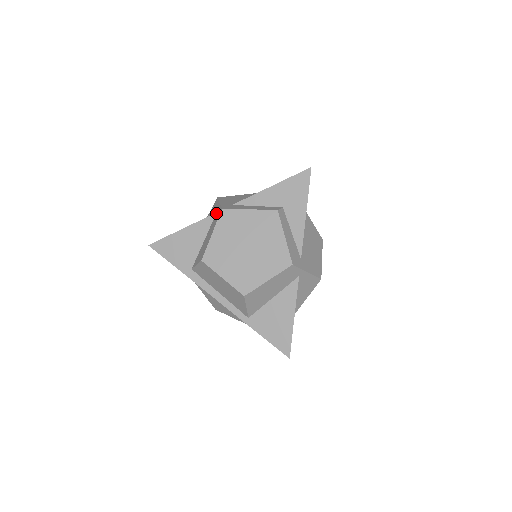
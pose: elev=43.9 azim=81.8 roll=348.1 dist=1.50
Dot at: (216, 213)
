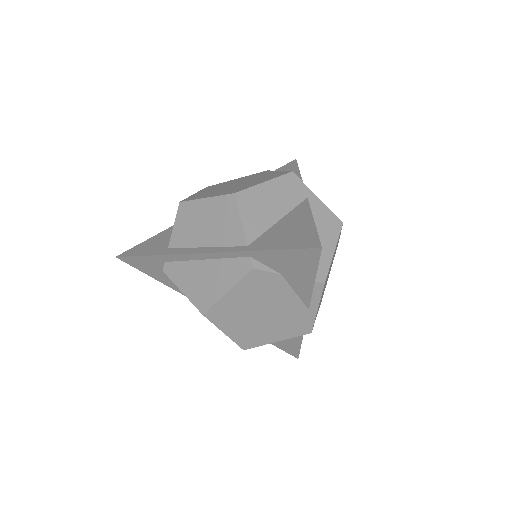
Dot at: occluded
